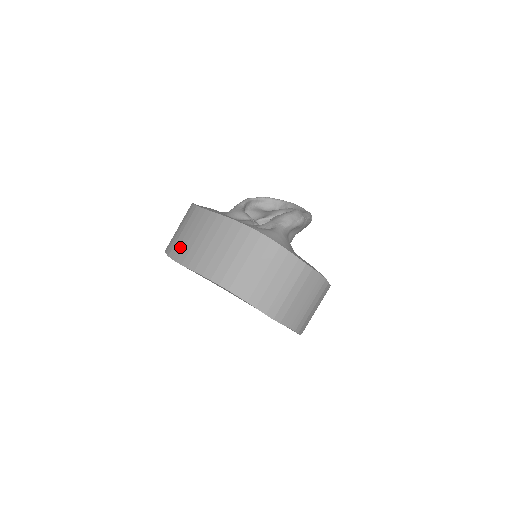
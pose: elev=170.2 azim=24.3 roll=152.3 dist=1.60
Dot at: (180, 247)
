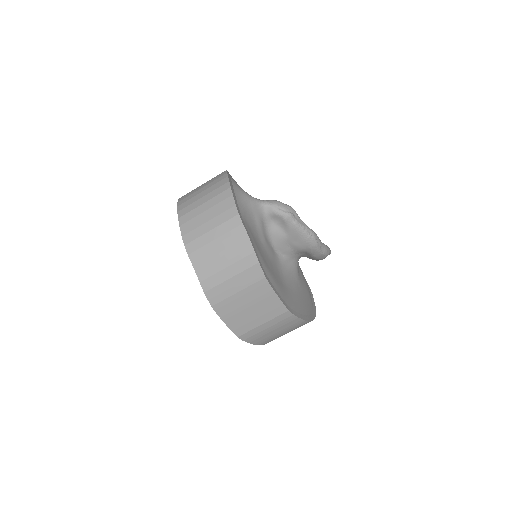
Dot at: occluded
